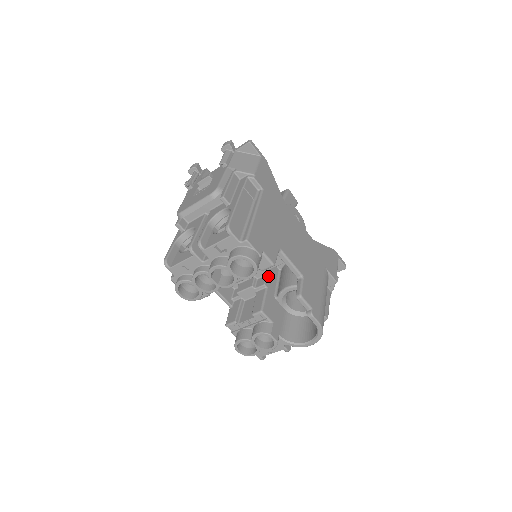
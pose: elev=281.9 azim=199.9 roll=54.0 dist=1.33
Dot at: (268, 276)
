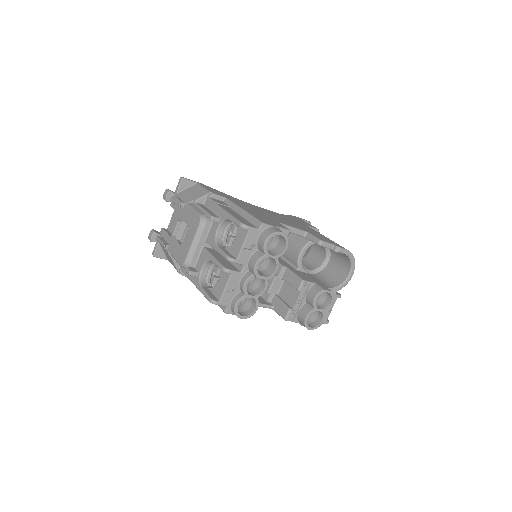
Dot at: occluded
